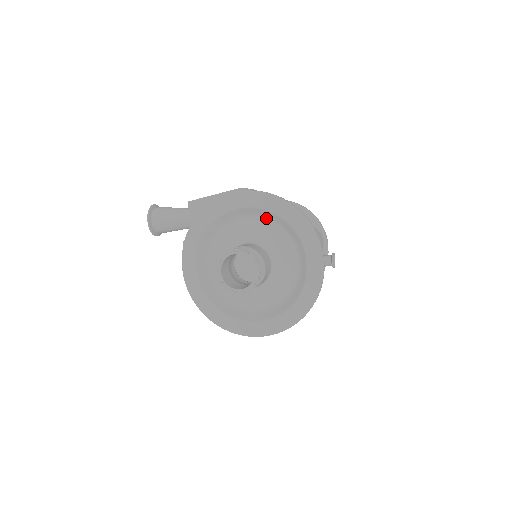
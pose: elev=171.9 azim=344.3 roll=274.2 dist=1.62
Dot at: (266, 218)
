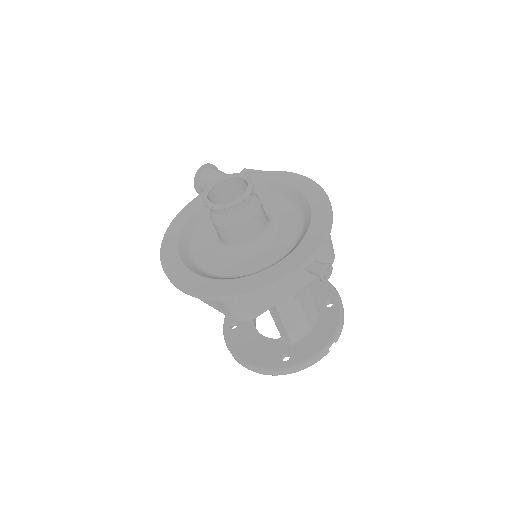
Dot at: (295, 204)
